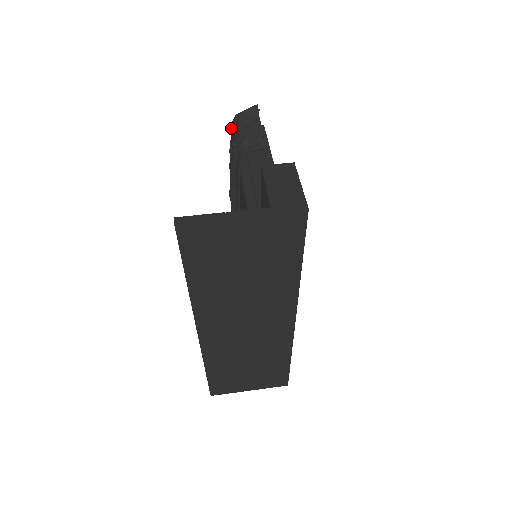
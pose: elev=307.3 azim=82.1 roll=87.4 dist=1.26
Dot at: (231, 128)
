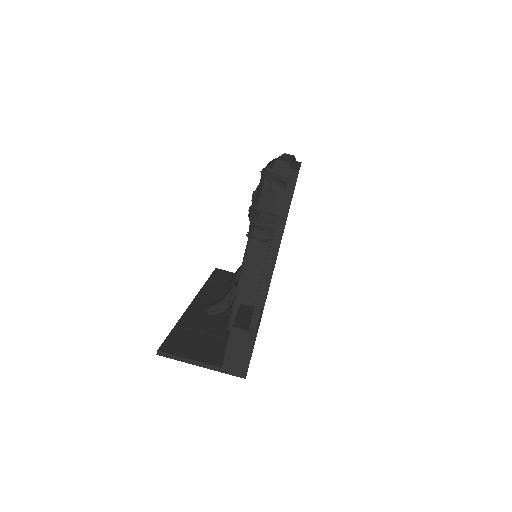
Dot at: (261, 172)
